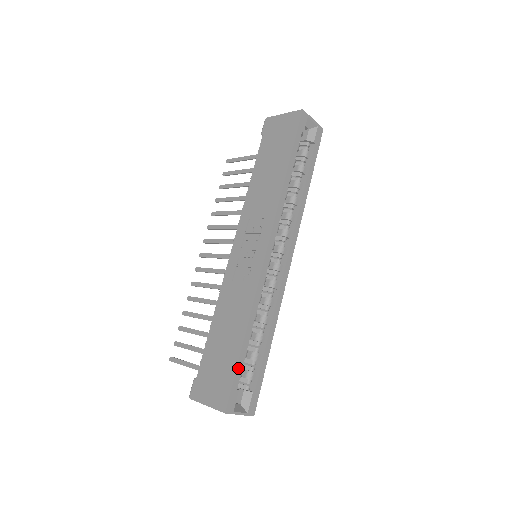
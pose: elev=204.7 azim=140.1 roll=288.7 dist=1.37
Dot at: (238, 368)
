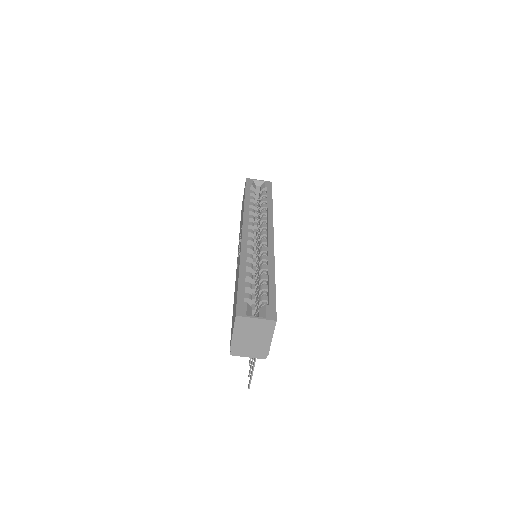
Dot at: (240, 289)
